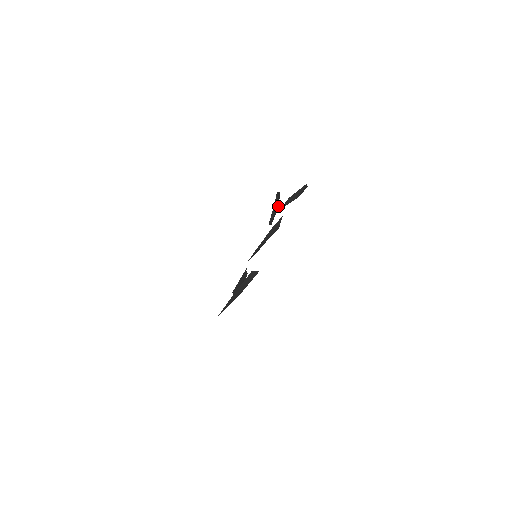
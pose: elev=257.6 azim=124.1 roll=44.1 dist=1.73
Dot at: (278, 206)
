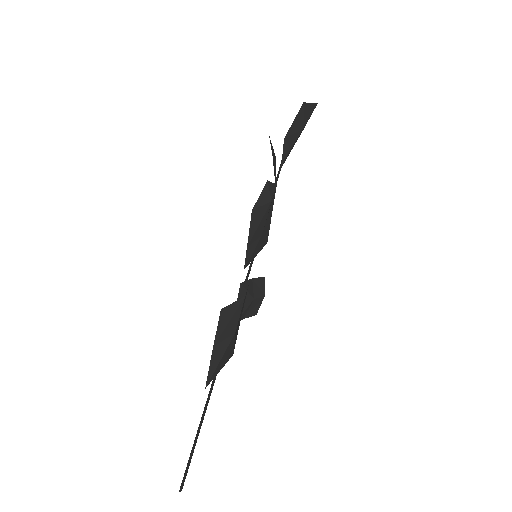
Dot at: (275, 157)
